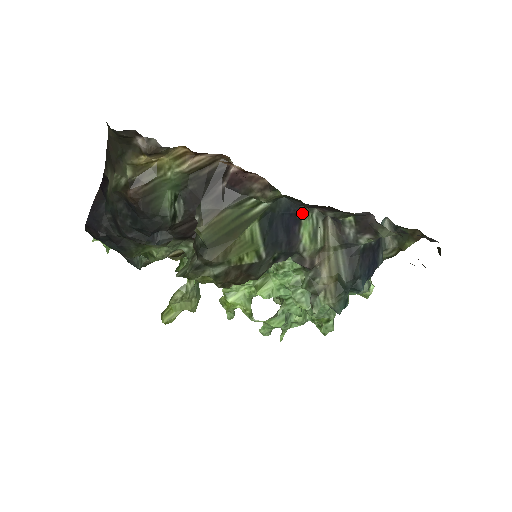
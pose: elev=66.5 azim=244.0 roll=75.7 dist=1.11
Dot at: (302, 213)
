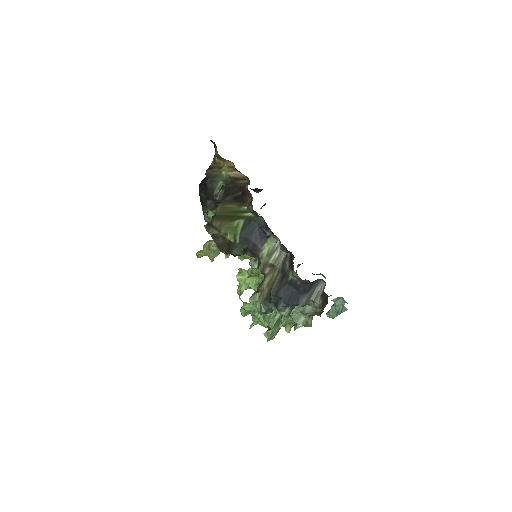
Dot at: (270, 235)
